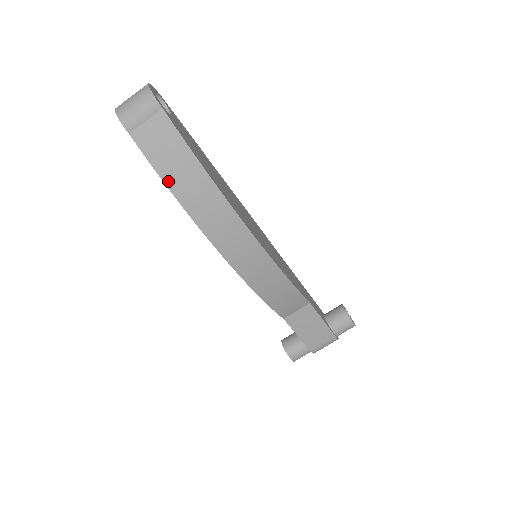
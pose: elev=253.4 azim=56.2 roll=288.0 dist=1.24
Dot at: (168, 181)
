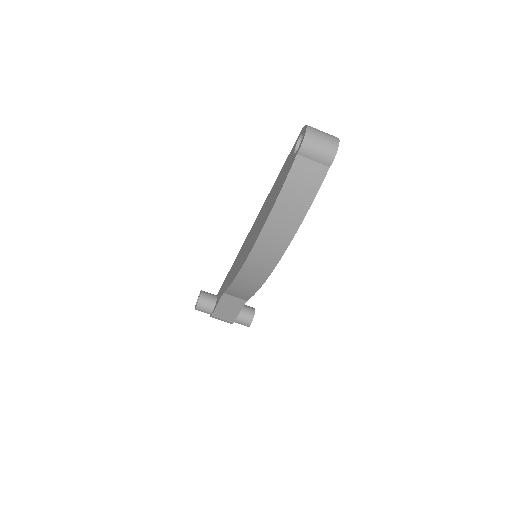
Dot at: (281, 199)
